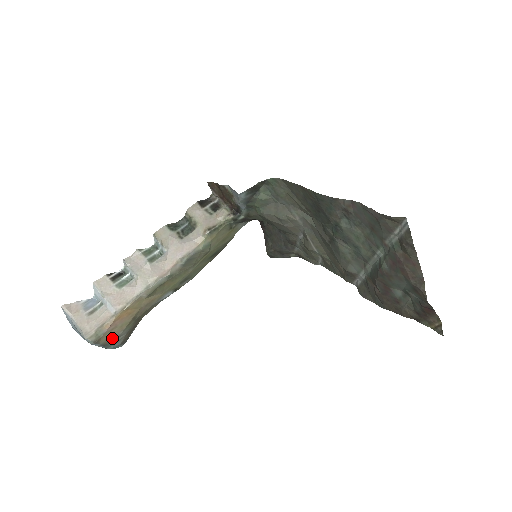
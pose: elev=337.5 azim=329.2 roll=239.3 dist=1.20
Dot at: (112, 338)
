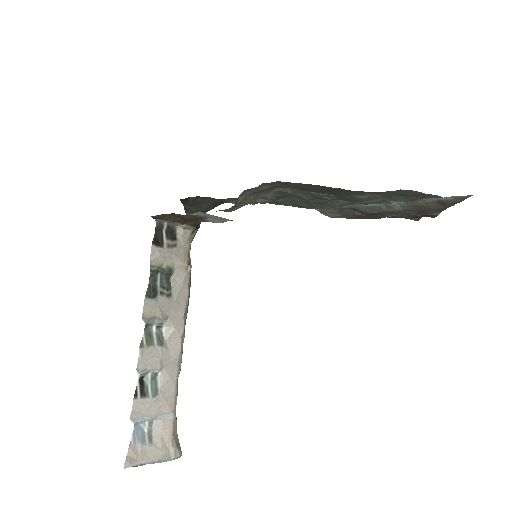
Dot at: occluded
